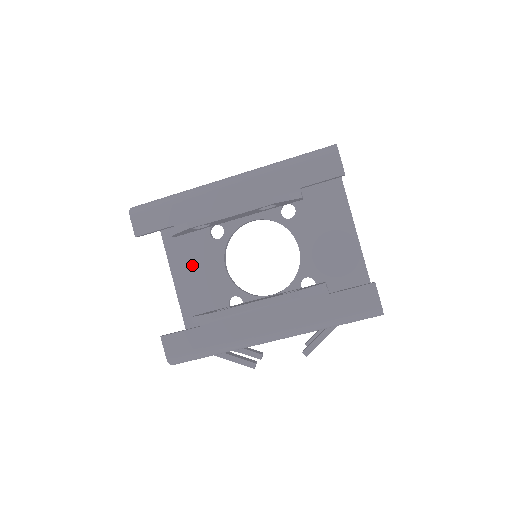
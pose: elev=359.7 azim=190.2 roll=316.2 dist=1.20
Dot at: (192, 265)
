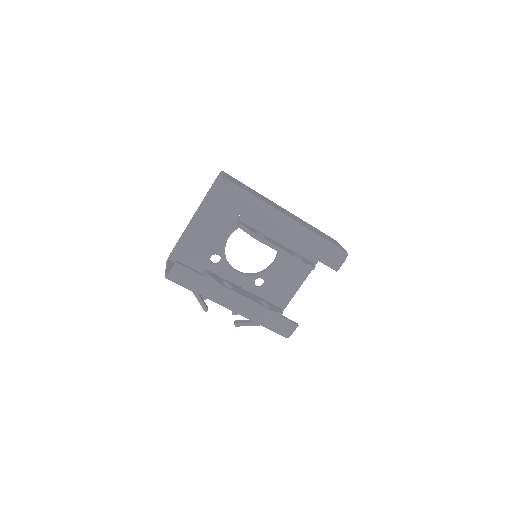
Dot at: (213, 219)
